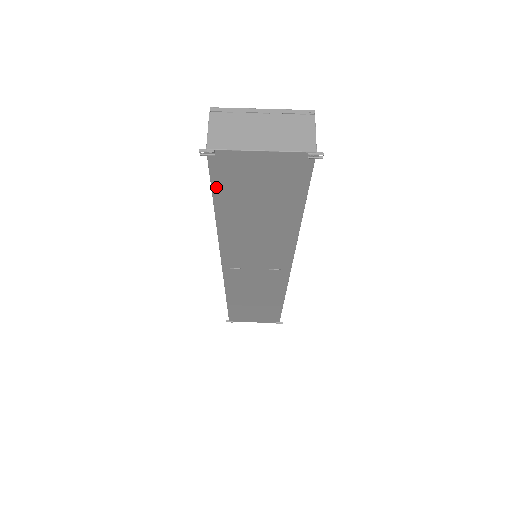
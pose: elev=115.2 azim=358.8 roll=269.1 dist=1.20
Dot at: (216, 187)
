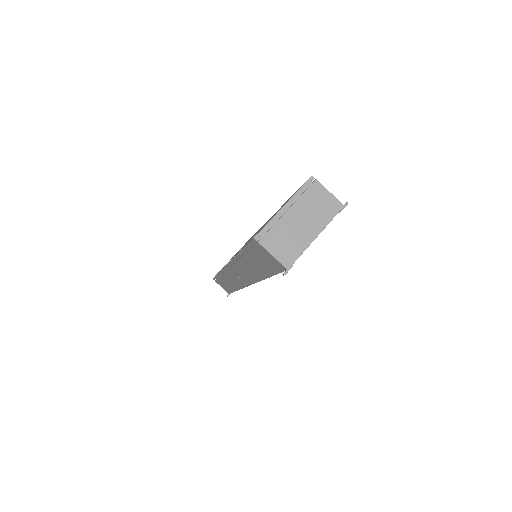
Dot at: occluded
